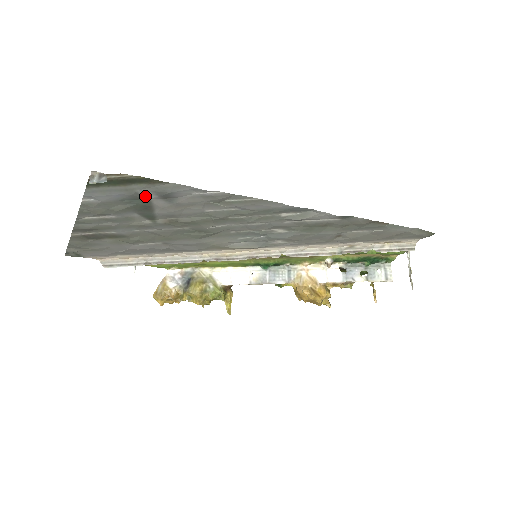
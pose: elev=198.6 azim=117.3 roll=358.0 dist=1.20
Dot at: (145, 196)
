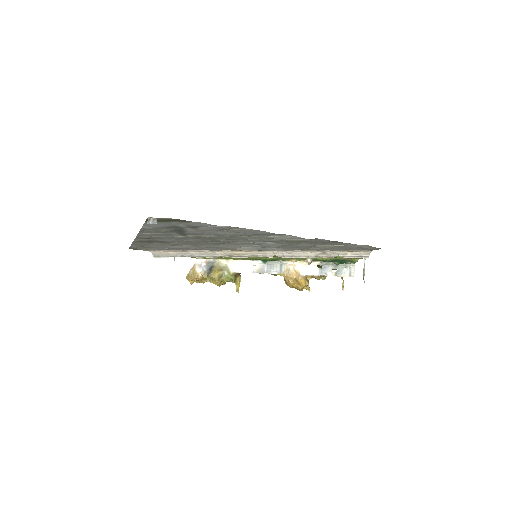
Dot at: (180, 226)
